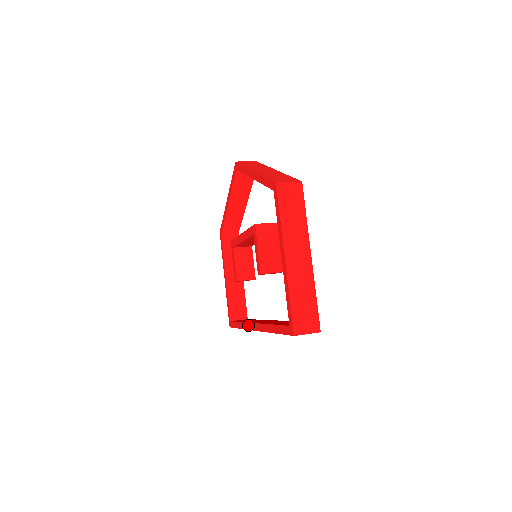
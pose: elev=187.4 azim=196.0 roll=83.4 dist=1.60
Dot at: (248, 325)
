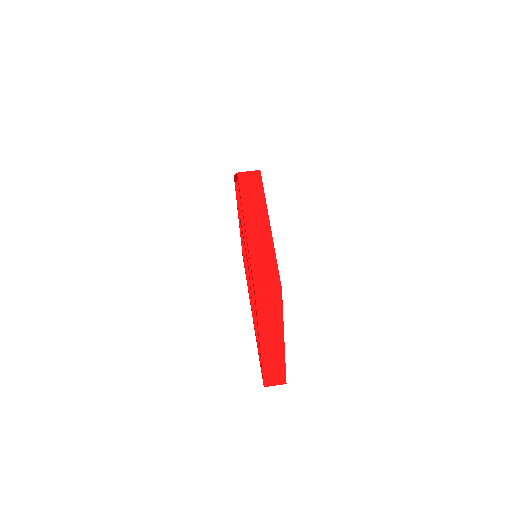
Dot at: (249, 296)
